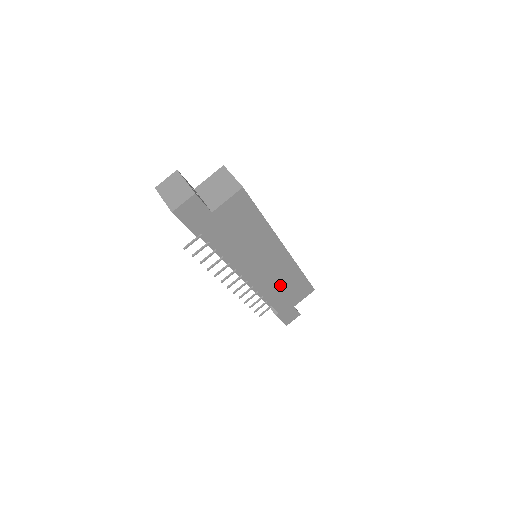
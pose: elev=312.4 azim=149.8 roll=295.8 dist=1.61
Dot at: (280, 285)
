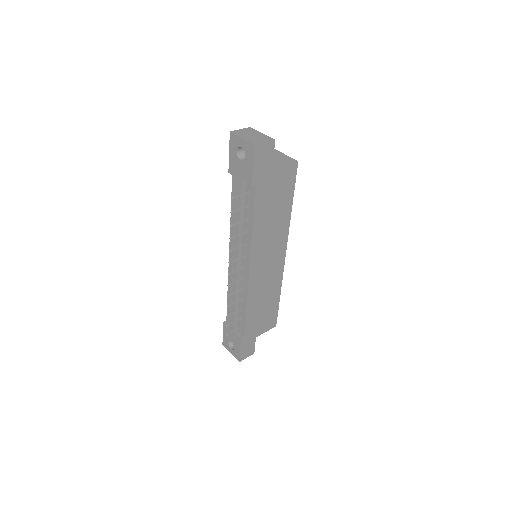
Dot at: (262, 298)
